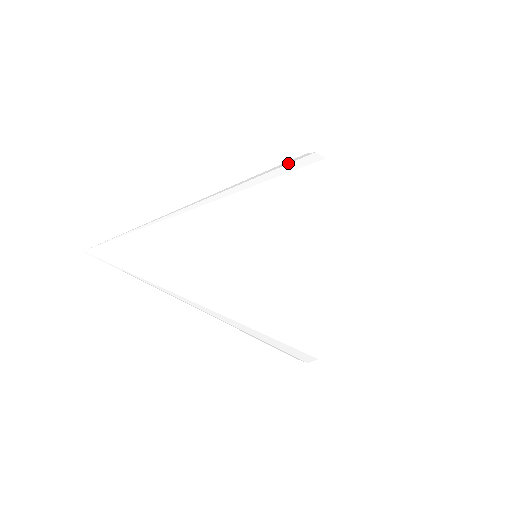
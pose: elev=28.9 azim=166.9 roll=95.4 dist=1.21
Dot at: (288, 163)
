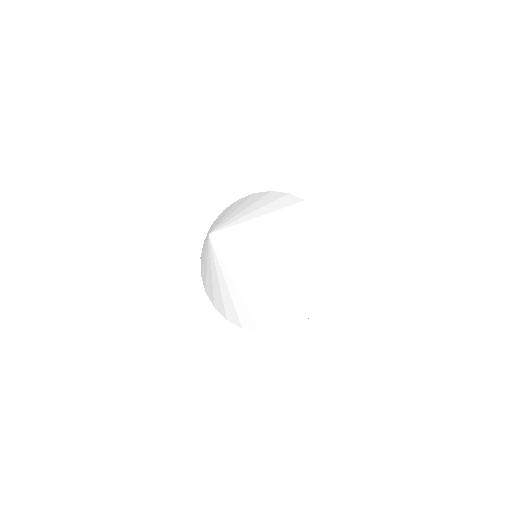
Dot at: (296, 202)
